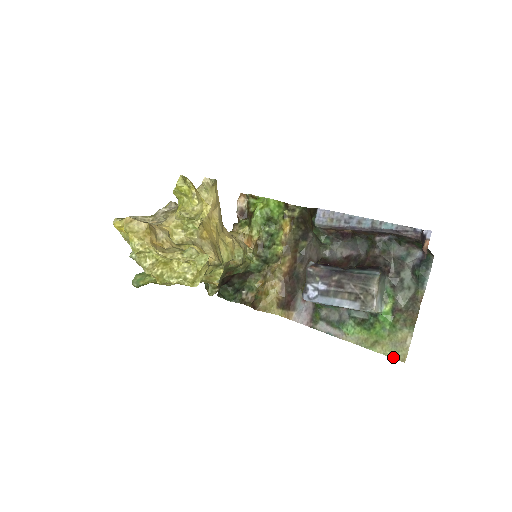
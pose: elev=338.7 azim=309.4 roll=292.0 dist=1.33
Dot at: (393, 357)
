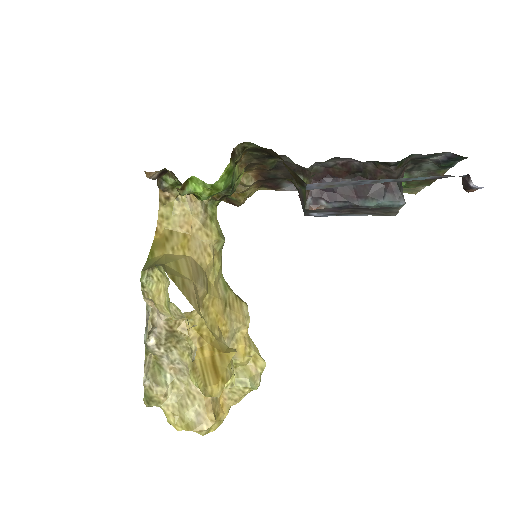
Dot at: occluded
